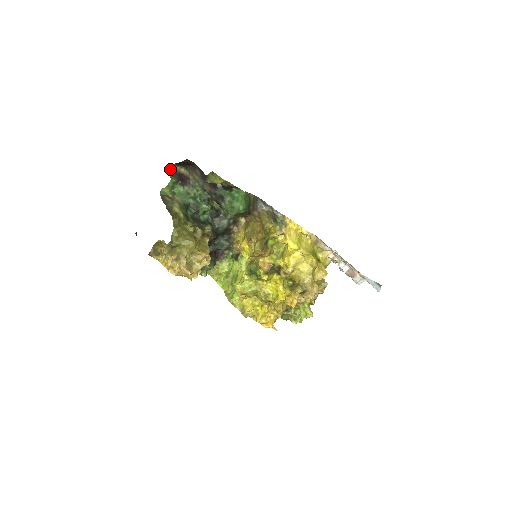
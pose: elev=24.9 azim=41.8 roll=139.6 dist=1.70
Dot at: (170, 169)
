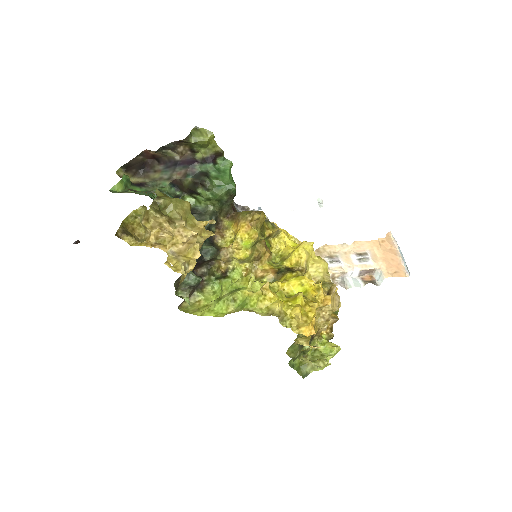
Dot at: (117, 174)
